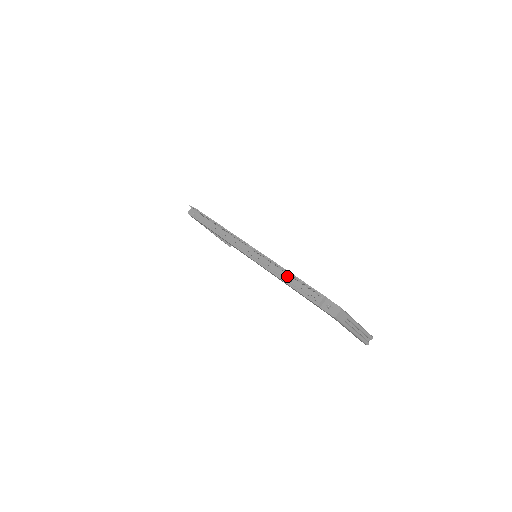
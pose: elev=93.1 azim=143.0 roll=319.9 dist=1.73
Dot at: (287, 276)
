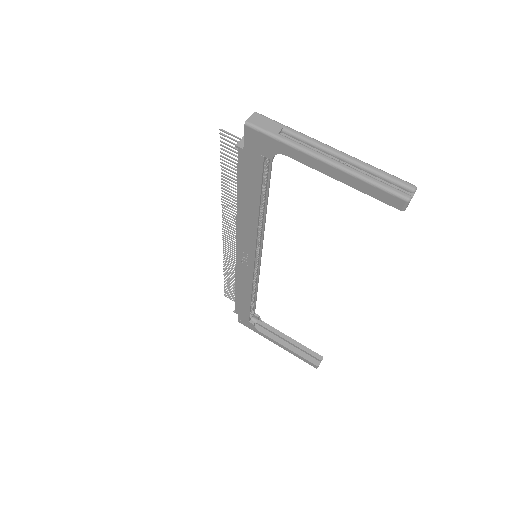
Dot at: occluded
